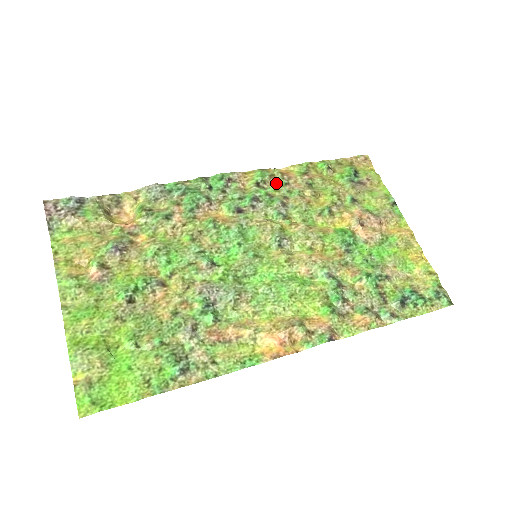
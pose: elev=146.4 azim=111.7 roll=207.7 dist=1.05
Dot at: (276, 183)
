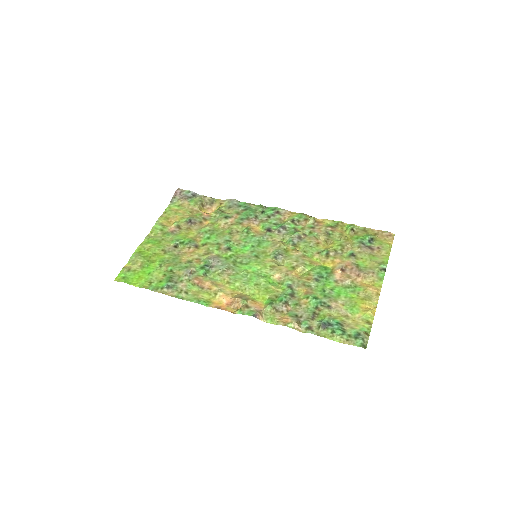
Dot at: (306, 225)
